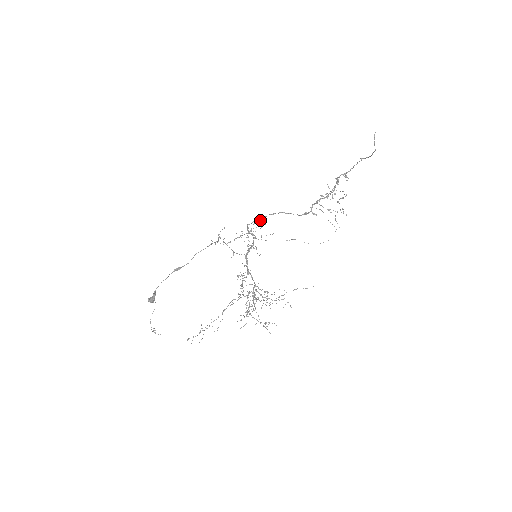
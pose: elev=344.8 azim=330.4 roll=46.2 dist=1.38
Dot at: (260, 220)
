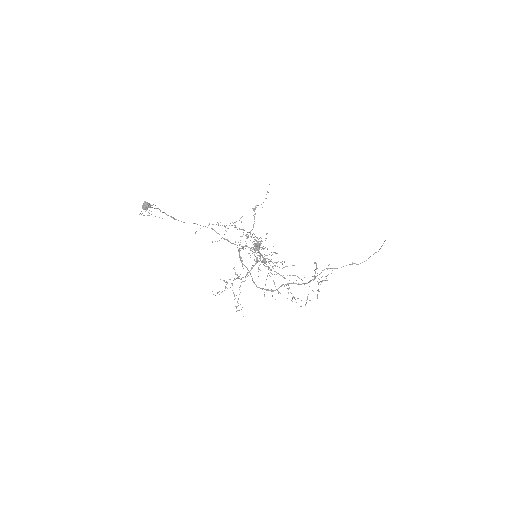
Dot at: (241, 261)
